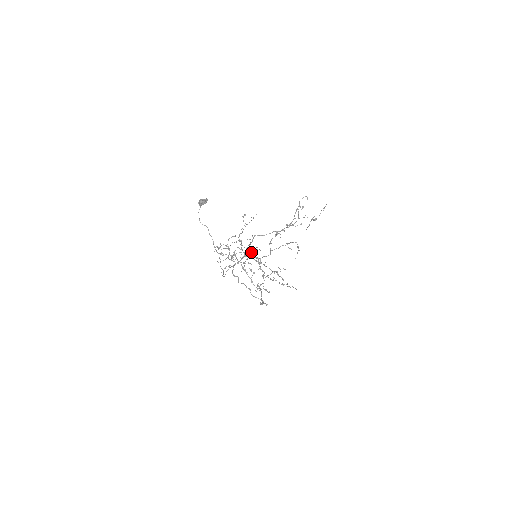
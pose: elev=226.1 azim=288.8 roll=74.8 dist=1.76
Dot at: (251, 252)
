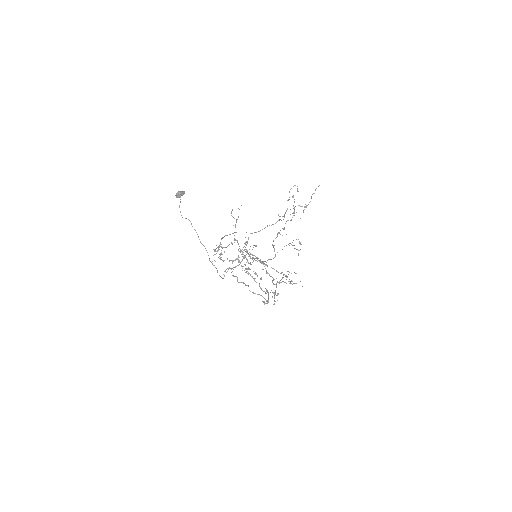
Dot at: (252, 254)
